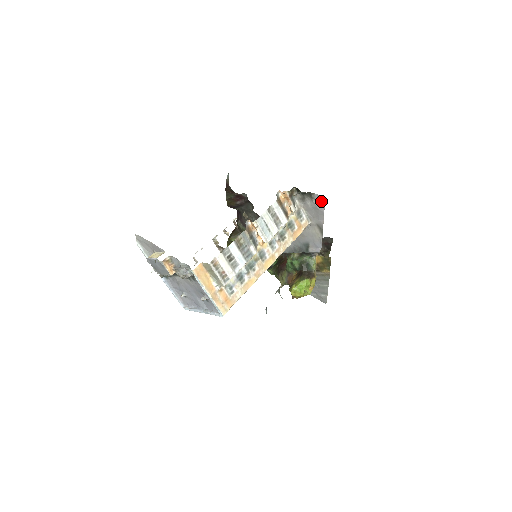
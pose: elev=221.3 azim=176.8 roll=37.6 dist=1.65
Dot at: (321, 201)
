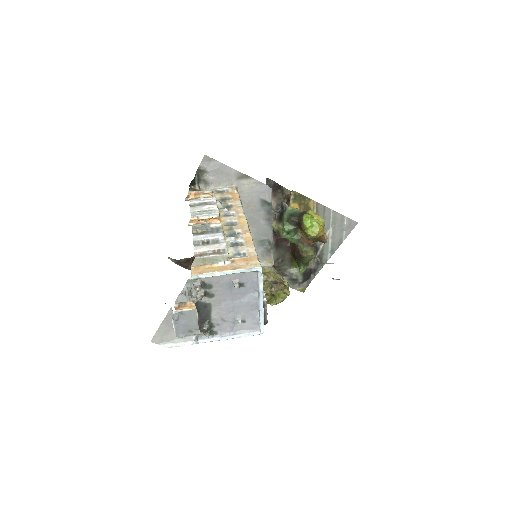
Dot at: (208, 162)
